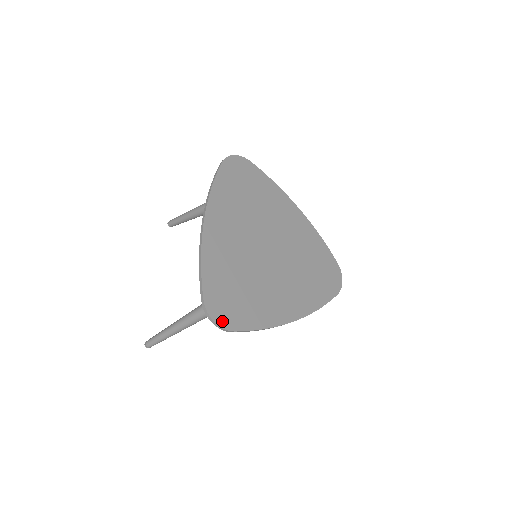
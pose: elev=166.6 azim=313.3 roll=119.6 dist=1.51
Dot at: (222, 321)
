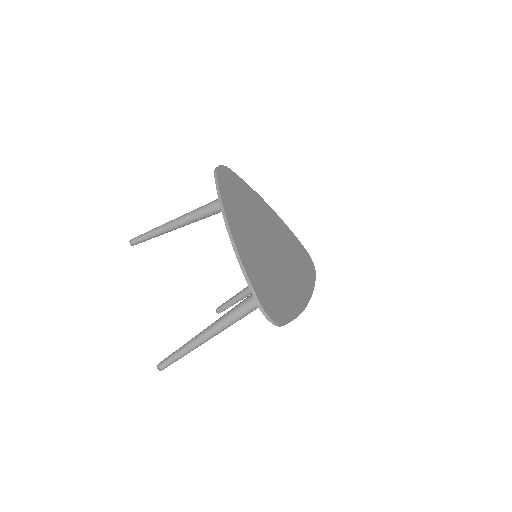
Dot at: (276, 318)
